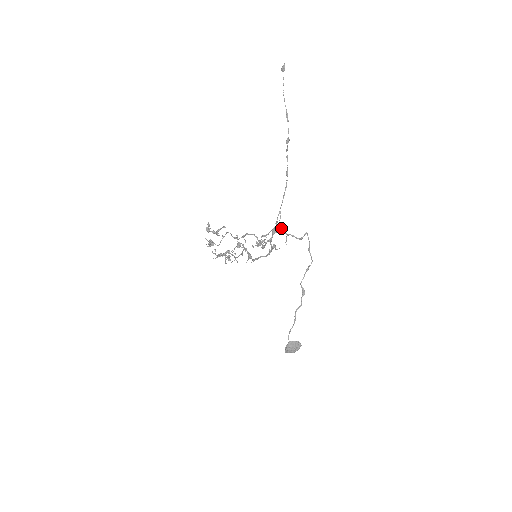
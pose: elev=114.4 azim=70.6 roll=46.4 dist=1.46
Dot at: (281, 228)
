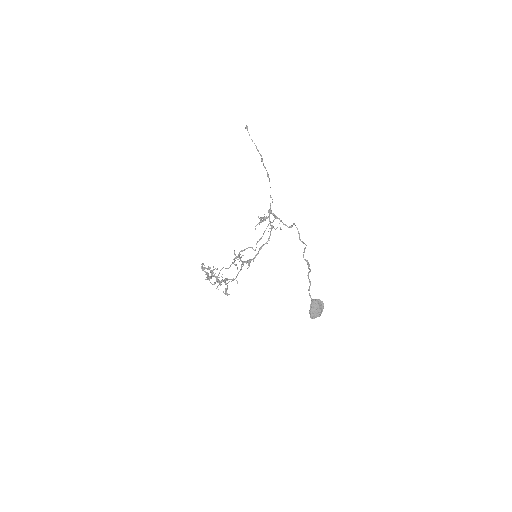
Dot at: (274, 215)
